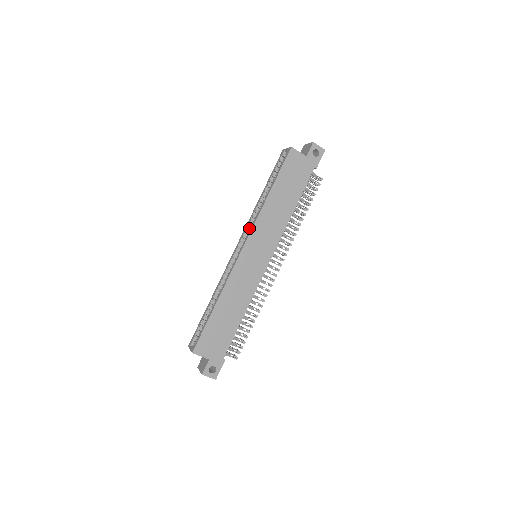
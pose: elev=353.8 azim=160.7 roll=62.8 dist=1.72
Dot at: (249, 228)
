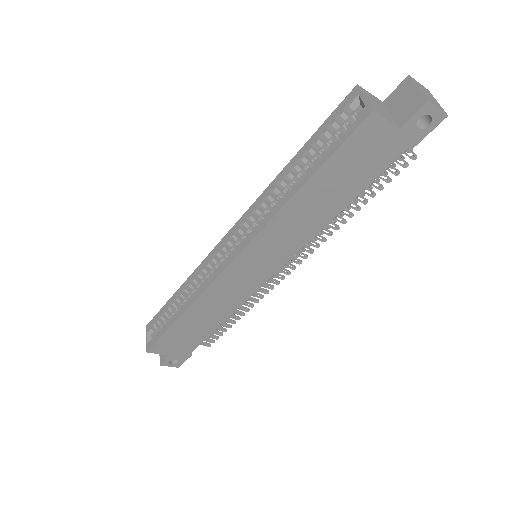
Dot at: (252, 220)
